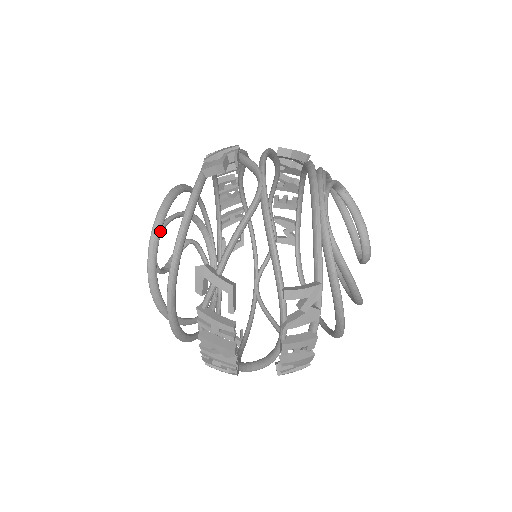
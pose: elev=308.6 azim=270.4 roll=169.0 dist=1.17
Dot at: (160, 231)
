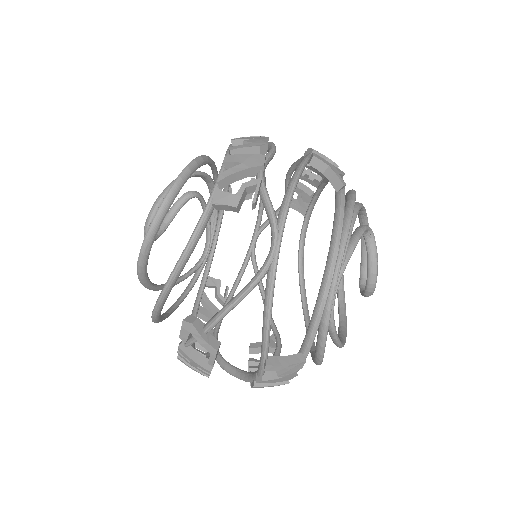
Dot at: (156, 234)
